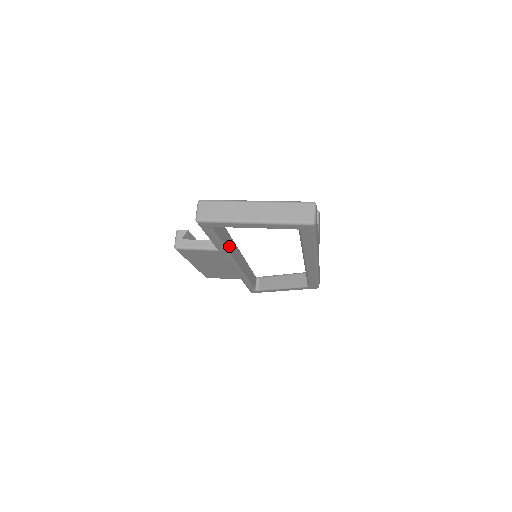
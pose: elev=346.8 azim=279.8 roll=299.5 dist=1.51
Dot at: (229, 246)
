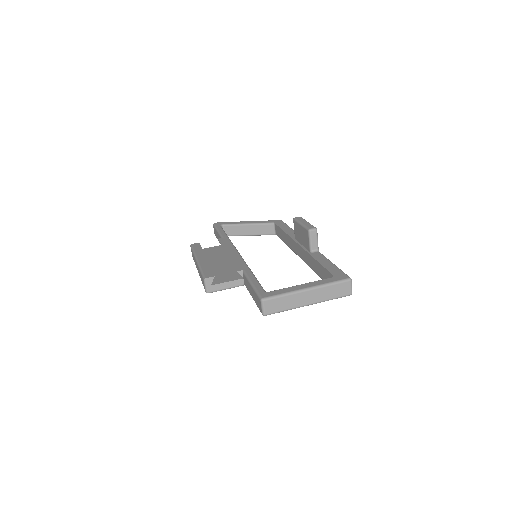
Dot at: occluded
